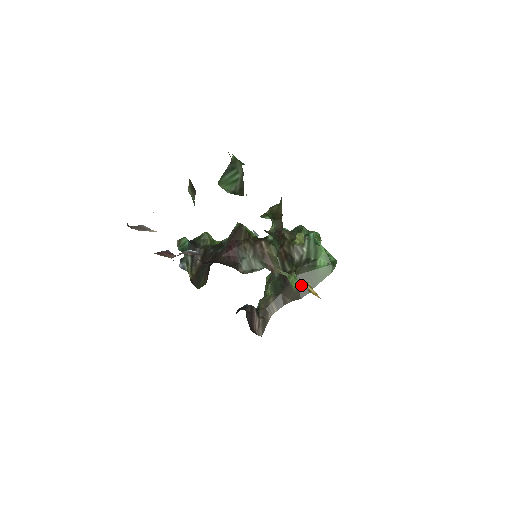
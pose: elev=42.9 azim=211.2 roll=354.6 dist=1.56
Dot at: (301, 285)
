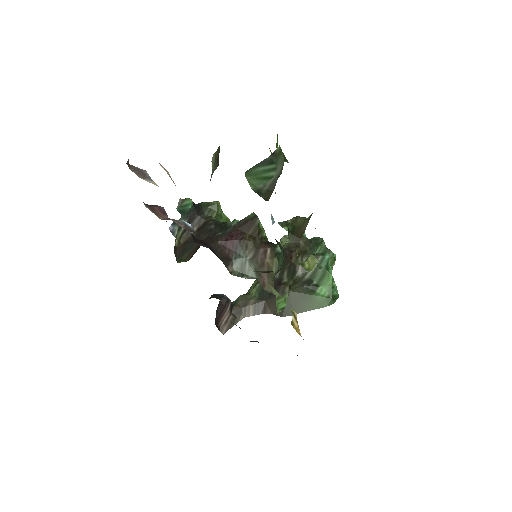
Dot at: (289, 303)
